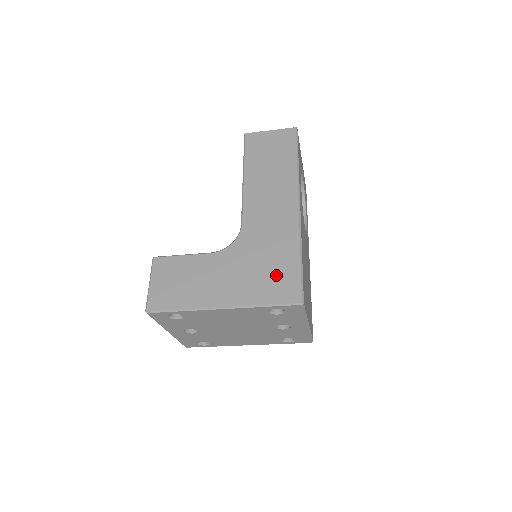
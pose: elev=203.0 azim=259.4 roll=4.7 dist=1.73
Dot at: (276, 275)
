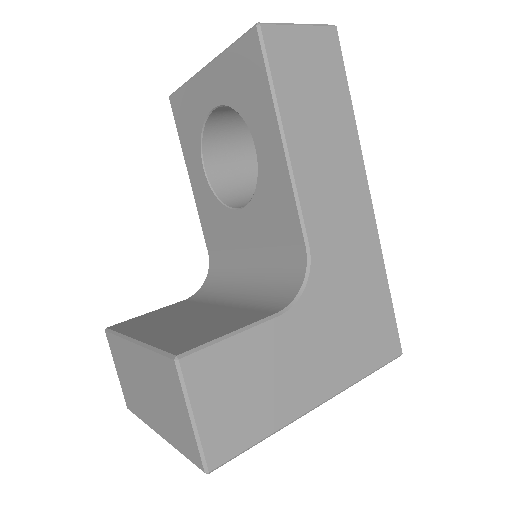
Dot at: (371, 325)
